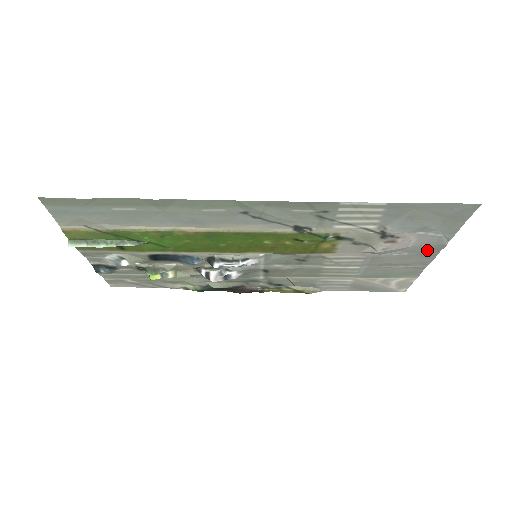
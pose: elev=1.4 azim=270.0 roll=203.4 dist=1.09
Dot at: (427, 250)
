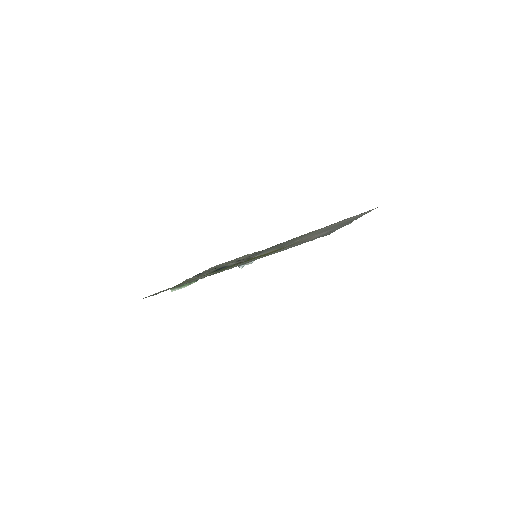
Dot at: occluded
